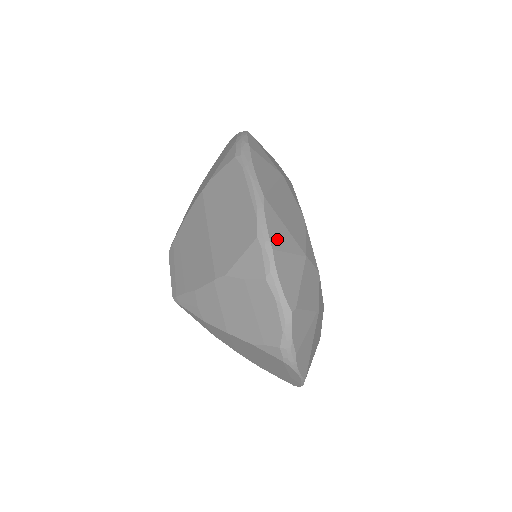
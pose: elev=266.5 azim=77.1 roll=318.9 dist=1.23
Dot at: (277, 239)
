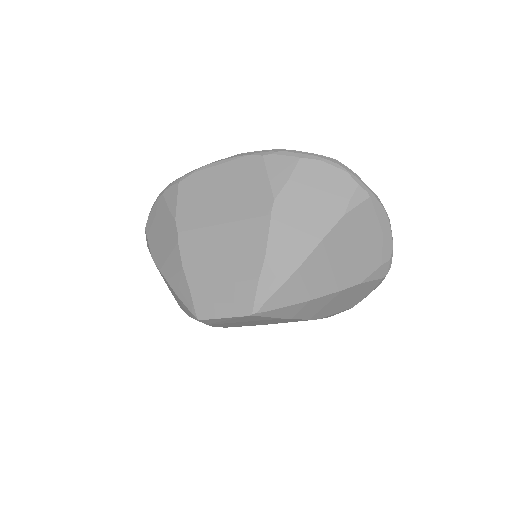
Dot at: occluded
